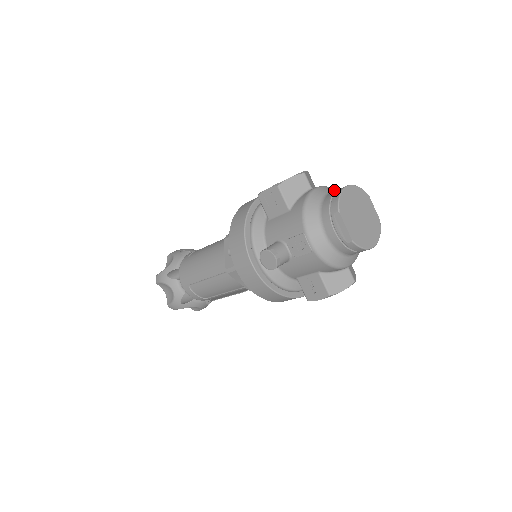
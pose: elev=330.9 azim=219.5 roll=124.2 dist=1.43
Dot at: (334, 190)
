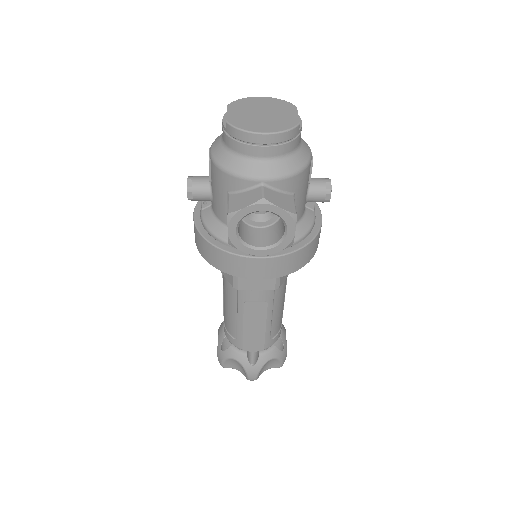
Dot at: occluded
